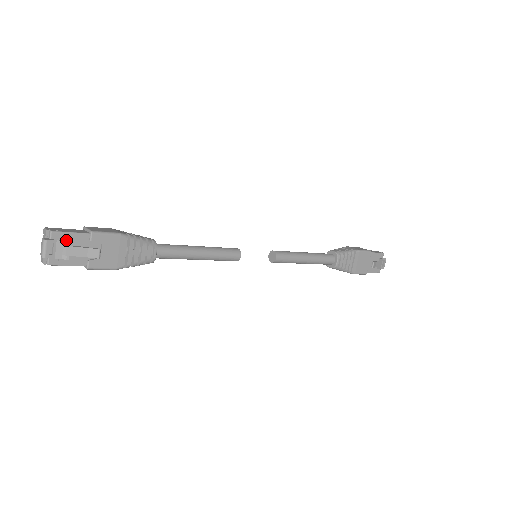
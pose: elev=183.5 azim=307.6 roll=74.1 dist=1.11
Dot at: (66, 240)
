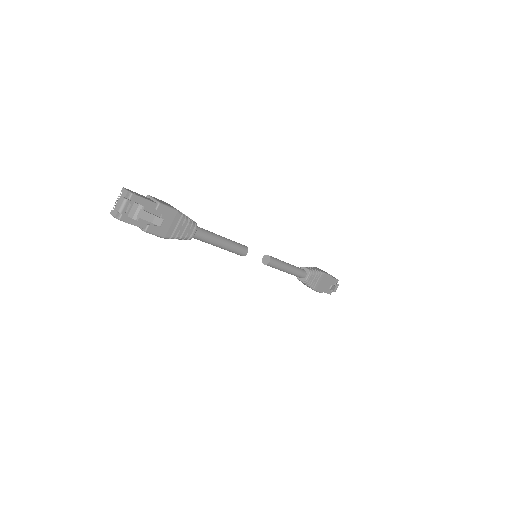
Dot at: (139, 204)
